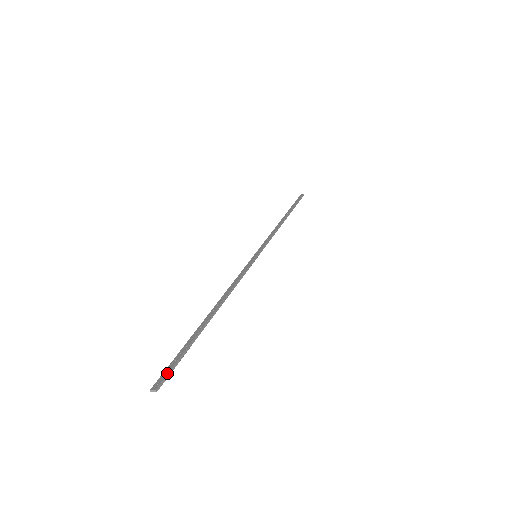
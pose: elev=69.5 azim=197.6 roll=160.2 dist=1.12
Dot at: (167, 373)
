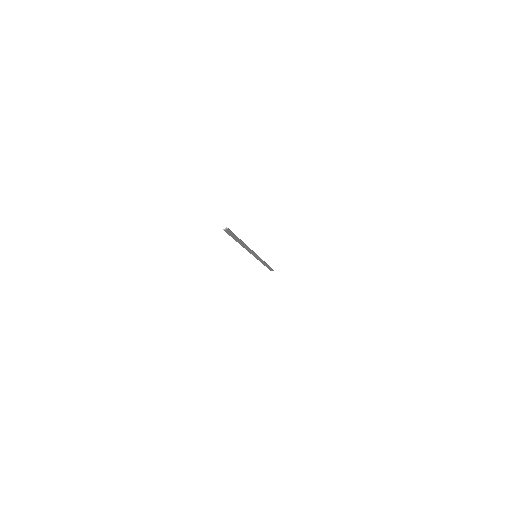
Dot at: (229, 230)
